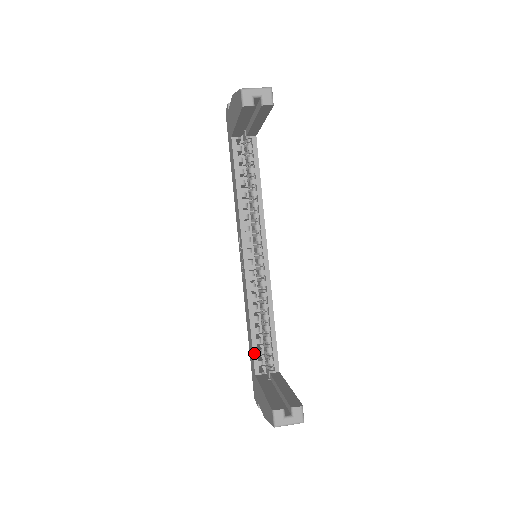
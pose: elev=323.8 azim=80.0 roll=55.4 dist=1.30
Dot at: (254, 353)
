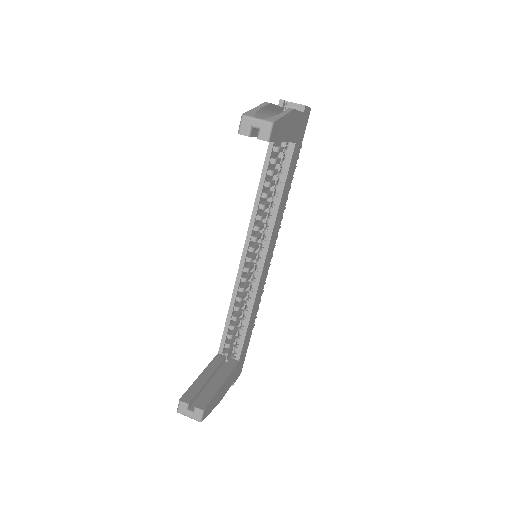
Dot at: (223, 336)
